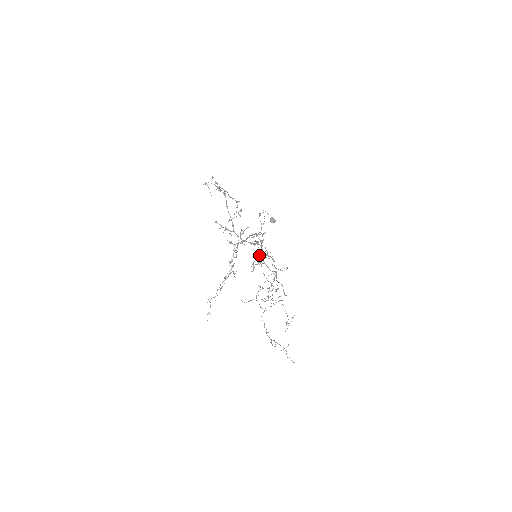
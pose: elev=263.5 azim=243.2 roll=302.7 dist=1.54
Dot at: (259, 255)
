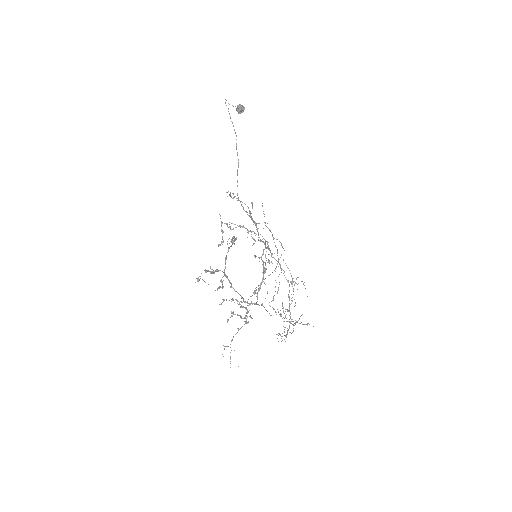
Dot at: (255, 240)
